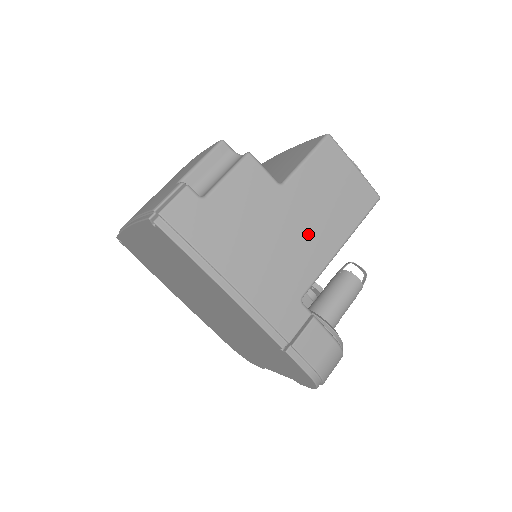
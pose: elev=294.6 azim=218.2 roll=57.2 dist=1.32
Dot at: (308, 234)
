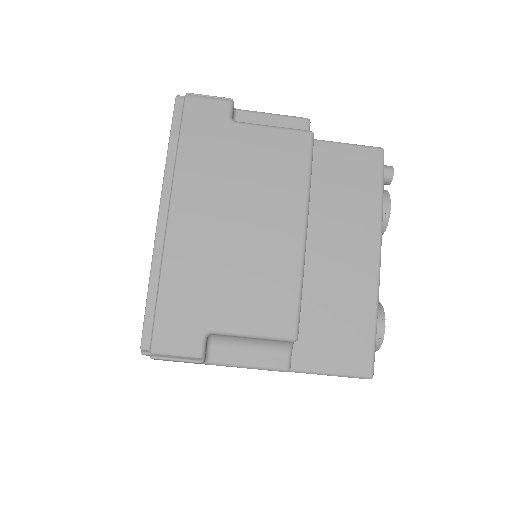
Dot at: occluded
